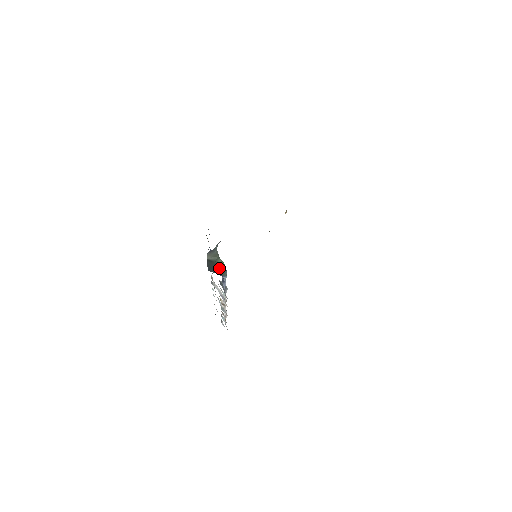
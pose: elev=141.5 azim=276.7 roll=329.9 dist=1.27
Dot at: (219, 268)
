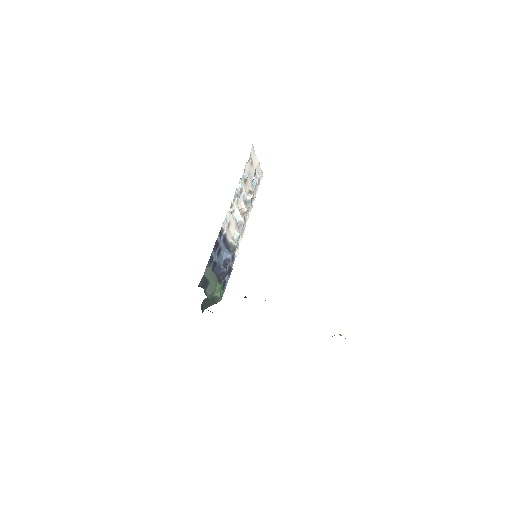
Dot at: (214, 299)
